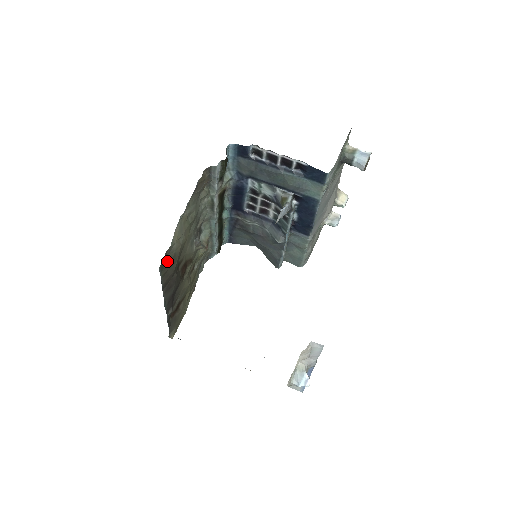
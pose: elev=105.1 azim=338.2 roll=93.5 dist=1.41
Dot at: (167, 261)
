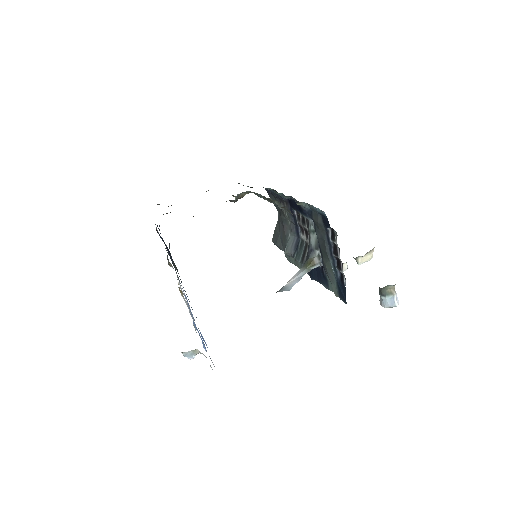
Dot at: occluded
